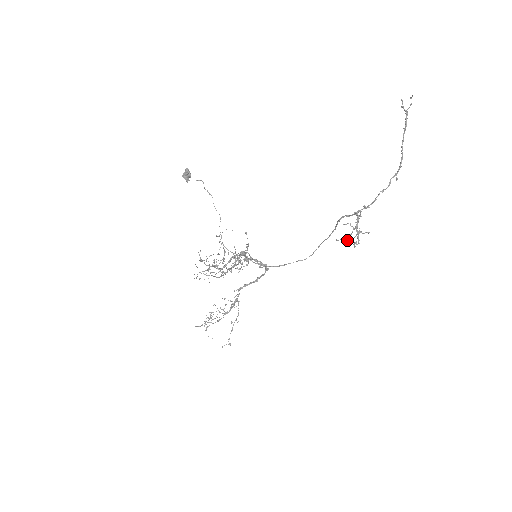
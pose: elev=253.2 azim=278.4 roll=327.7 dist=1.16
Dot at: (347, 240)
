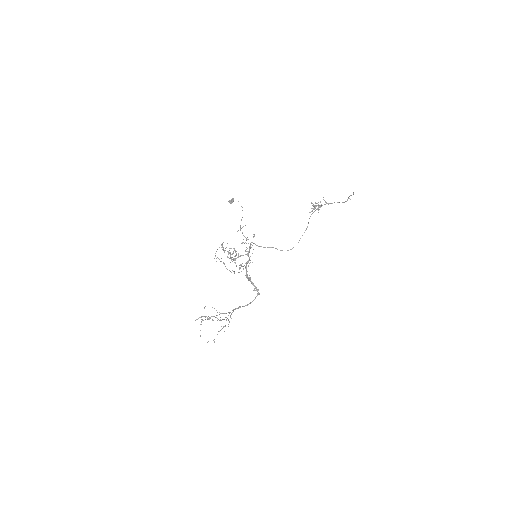
Dot at: (312, 203)
